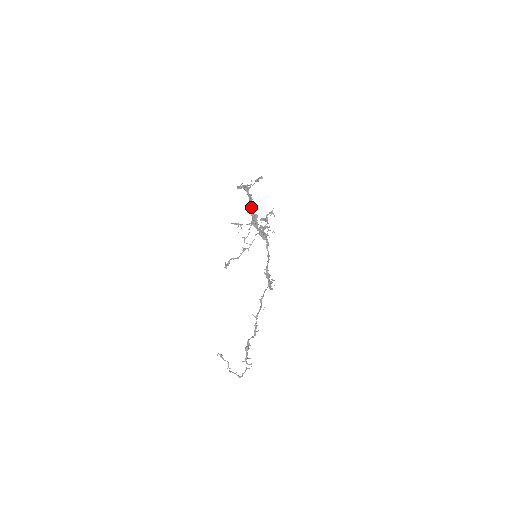
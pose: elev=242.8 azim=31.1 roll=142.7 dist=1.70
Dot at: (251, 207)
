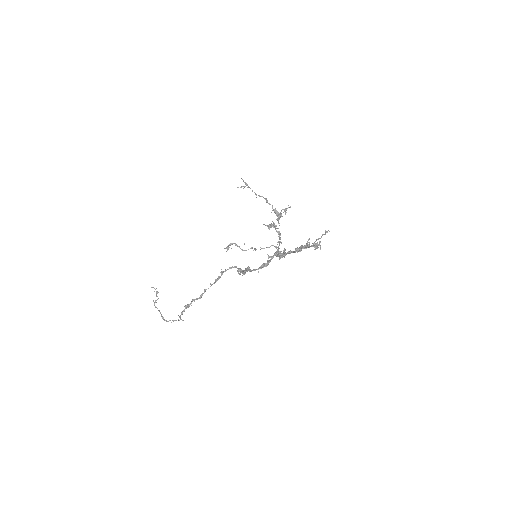
Dot at: (301, 250)
